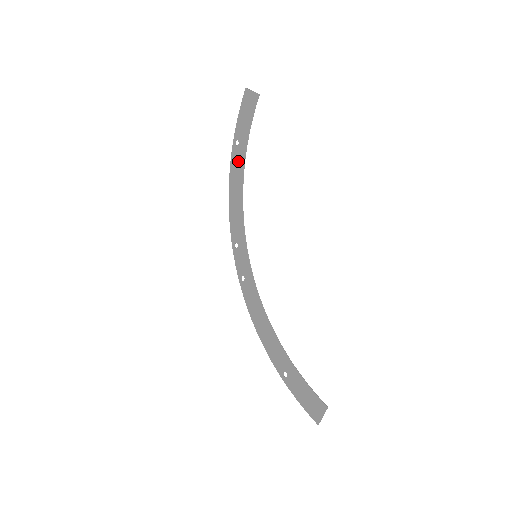
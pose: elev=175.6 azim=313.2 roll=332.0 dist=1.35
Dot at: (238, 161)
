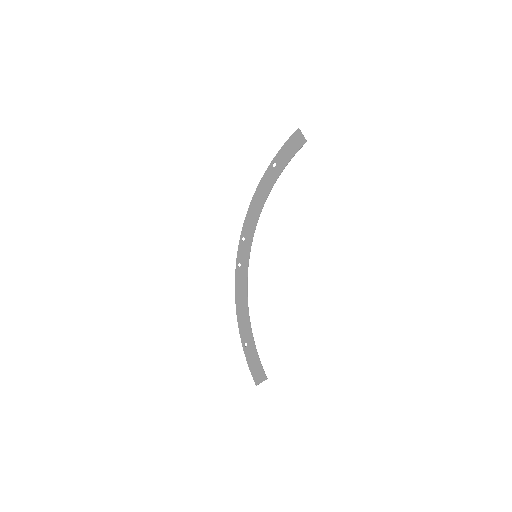
Dot at: (270, 179)
